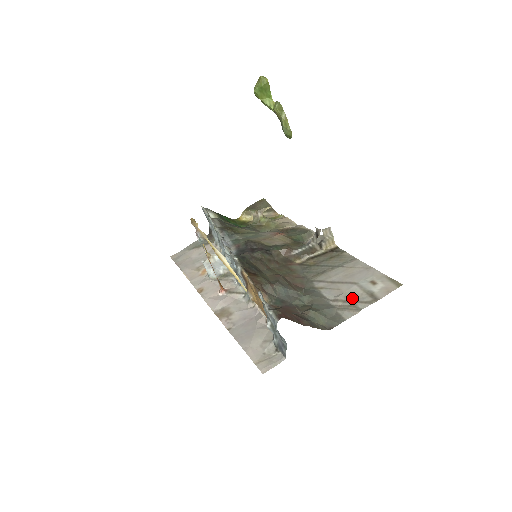
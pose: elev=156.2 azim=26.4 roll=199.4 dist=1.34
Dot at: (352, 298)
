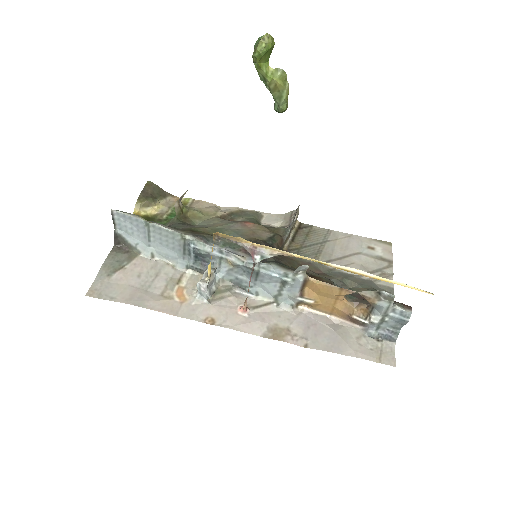
Dot at: (374, 267)
